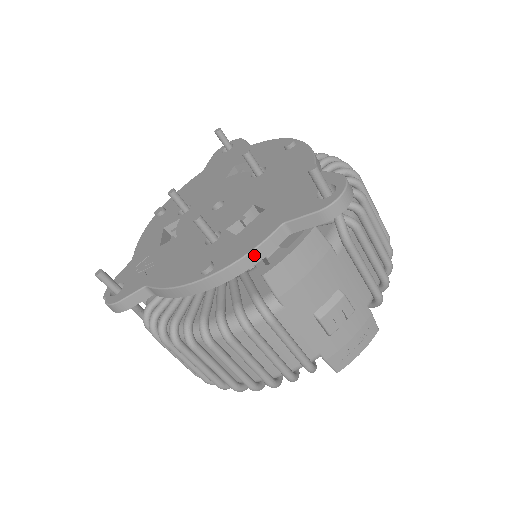
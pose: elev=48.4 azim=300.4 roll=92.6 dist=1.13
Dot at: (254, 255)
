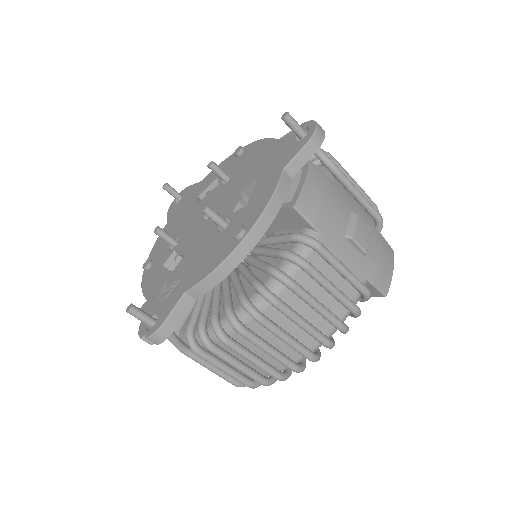
Dot at: (275, 200)
